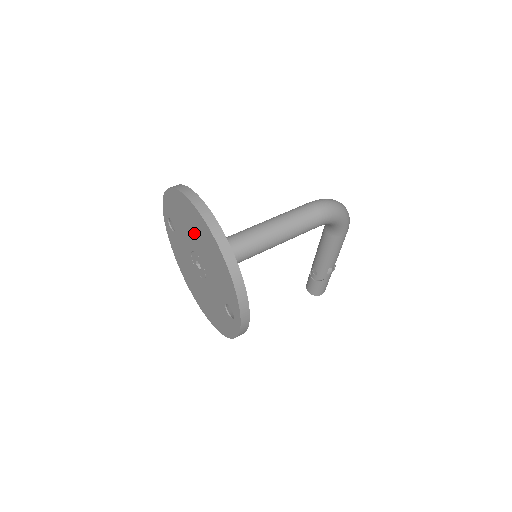
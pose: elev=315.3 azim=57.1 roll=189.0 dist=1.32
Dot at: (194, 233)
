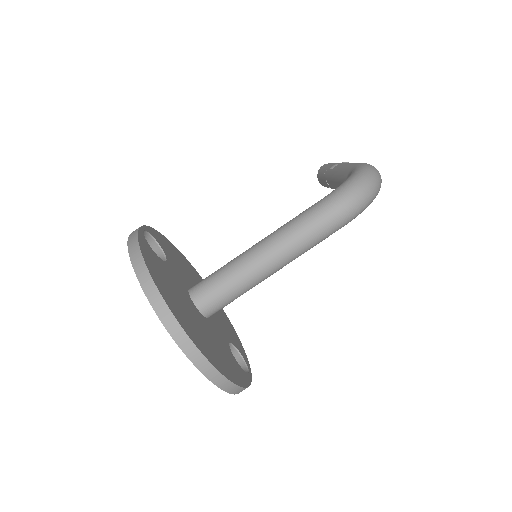
Dot at: occluded
